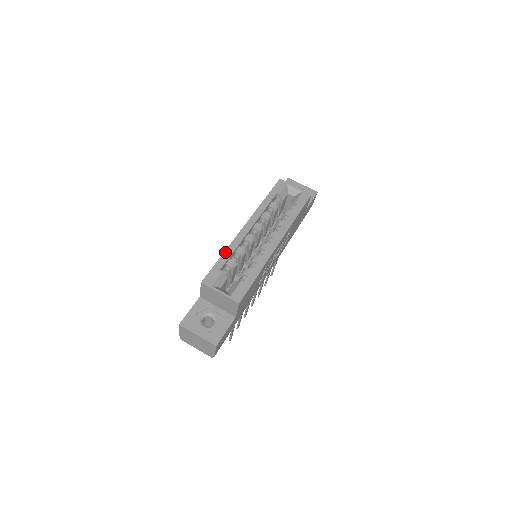
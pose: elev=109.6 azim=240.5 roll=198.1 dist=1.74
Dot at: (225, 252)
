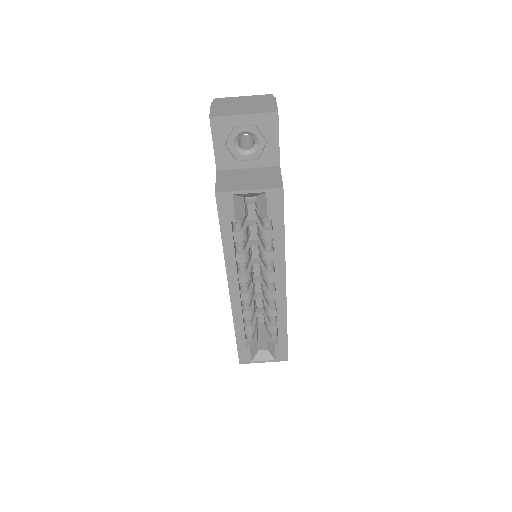
Dot at: (236, 331)
